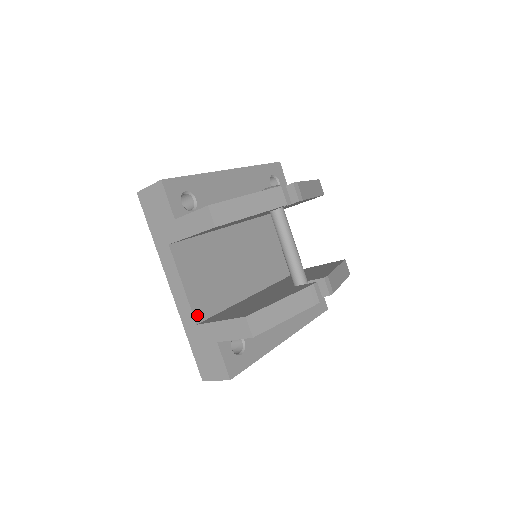
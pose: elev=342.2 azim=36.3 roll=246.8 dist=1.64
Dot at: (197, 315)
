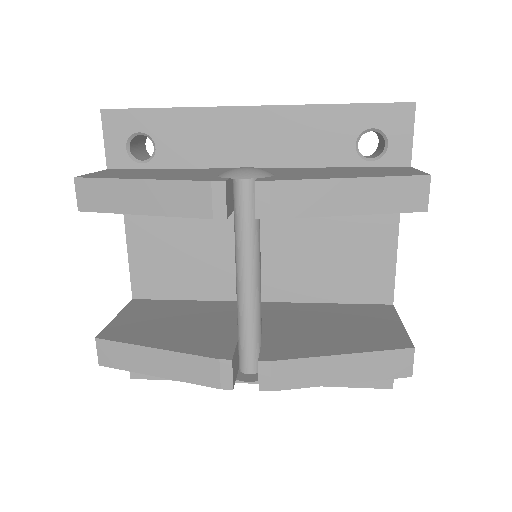
Dot at: (137, 289)
